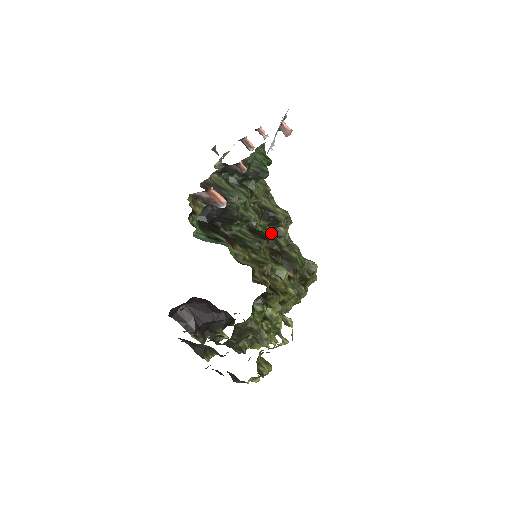
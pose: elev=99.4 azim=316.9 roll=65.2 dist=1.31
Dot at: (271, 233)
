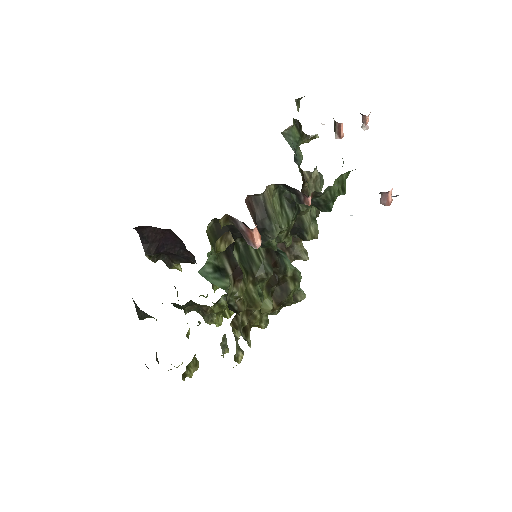
Dot at: occluded
